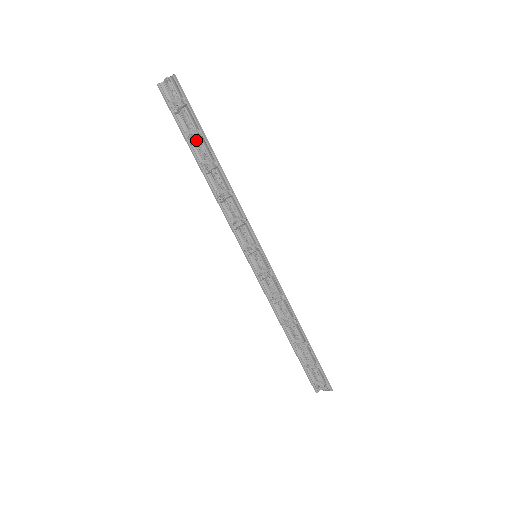
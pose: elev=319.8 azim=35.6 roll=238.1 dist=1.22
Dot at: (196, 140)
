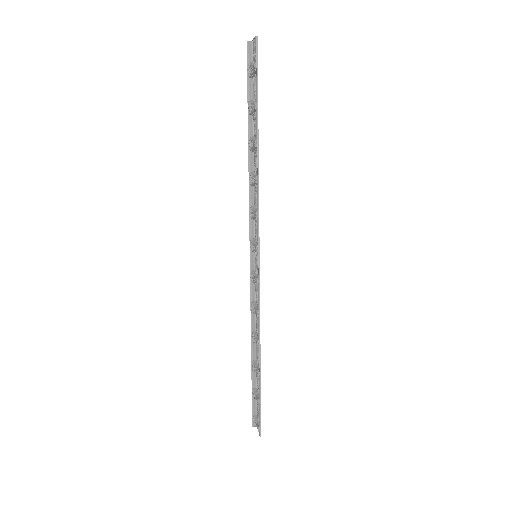
Dot at: (254, 112)
